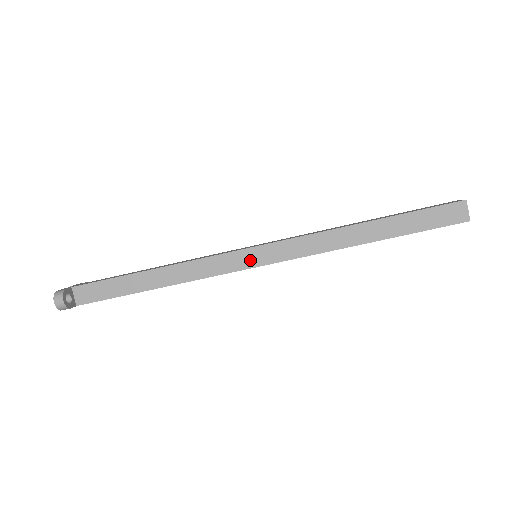
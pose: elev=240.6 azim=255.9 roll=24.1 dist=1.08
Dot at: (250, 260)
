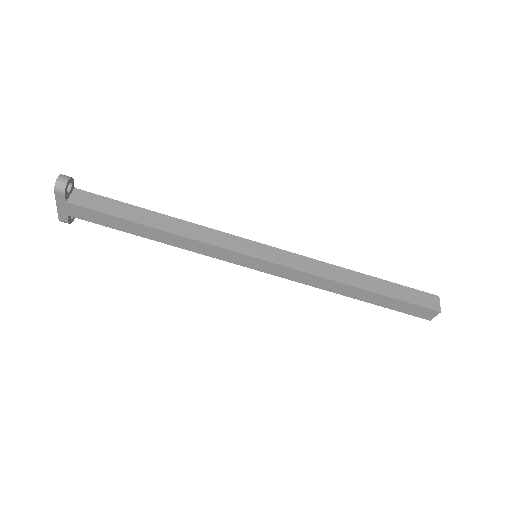
Dot at: (253, 250)
